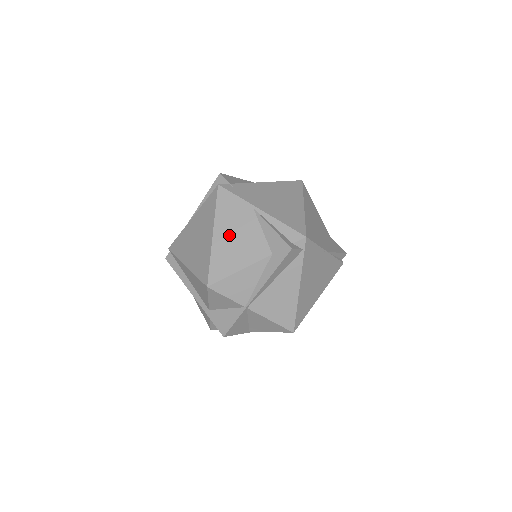
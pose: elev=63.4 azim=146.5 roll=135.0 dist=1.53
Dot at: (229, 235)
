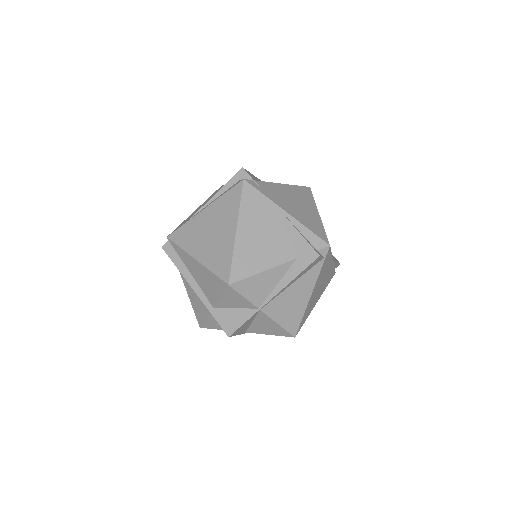
Dot at: (253, 233)
